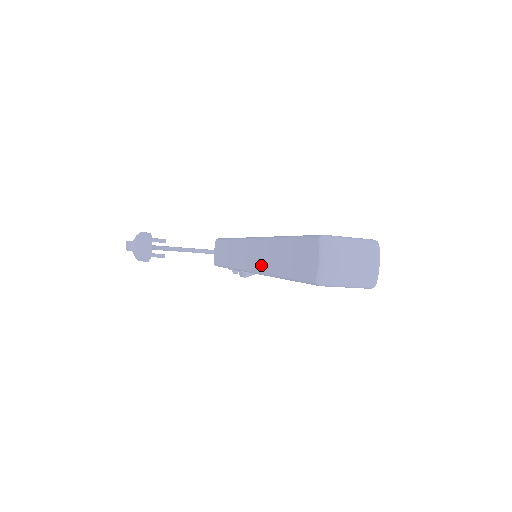
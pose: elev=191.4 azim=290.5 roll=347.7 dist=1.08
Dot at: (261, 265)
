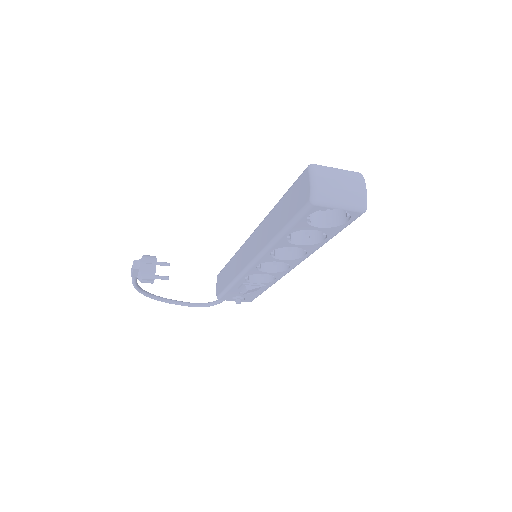
Dot at: (261, 245)
